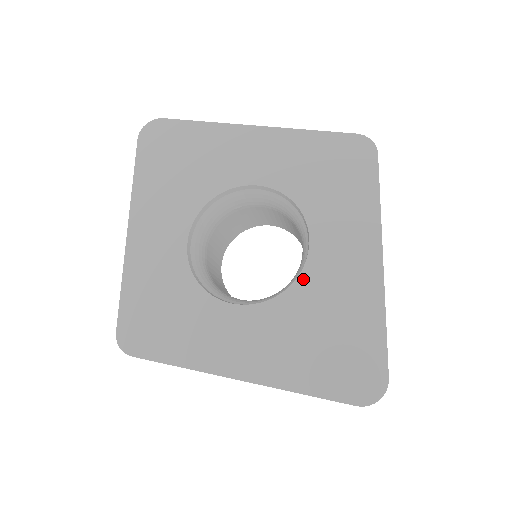
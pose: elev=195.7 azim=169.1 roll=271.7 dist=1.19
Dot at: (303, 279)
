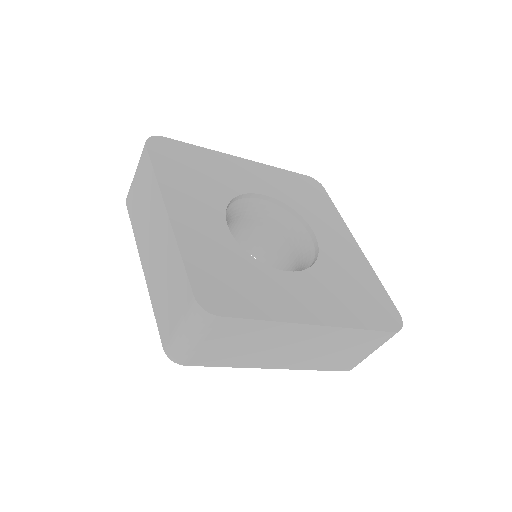
Dot at: (322, 255)
